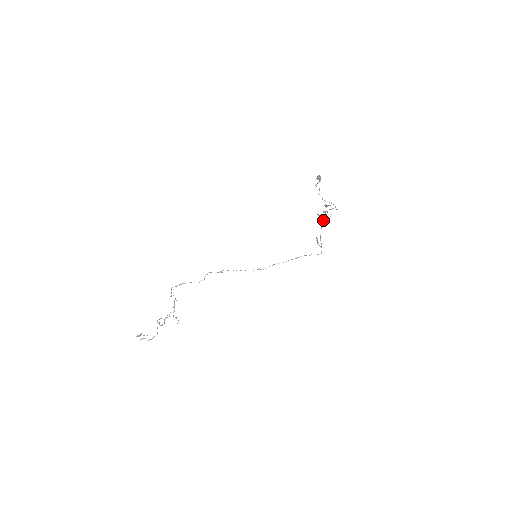
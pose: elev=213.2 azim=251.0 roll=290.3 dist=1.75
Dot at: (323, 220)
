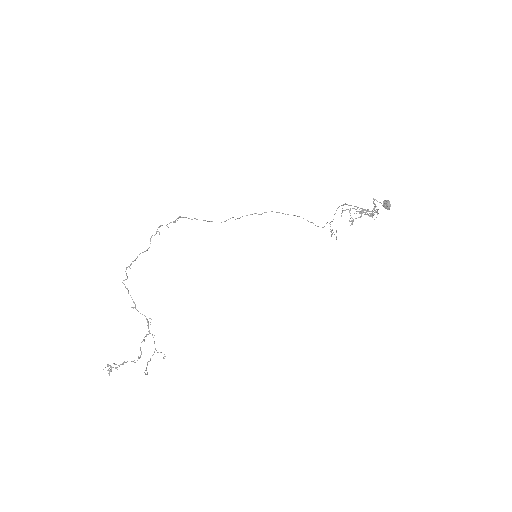
Dot at: (348, 205)
